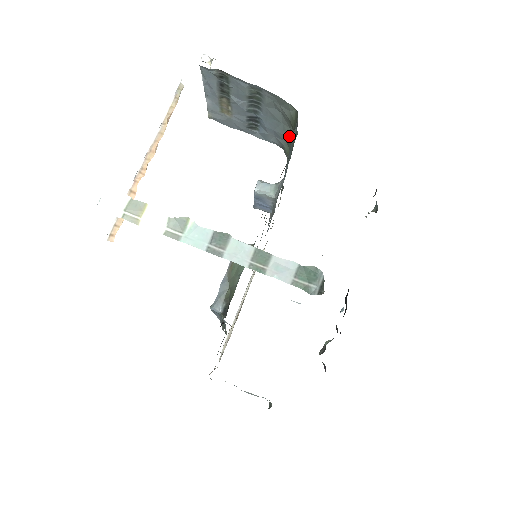
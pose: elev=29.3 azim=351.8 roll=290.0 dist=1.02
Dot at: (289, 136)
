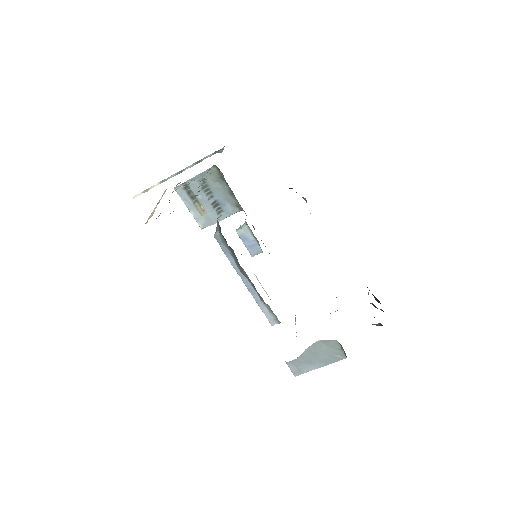
Dot at: (229, 190)
